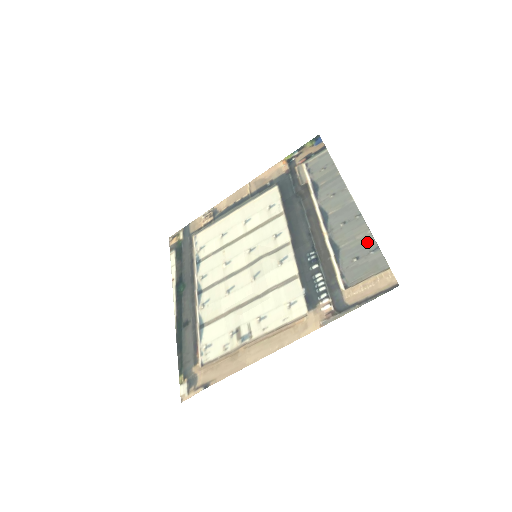
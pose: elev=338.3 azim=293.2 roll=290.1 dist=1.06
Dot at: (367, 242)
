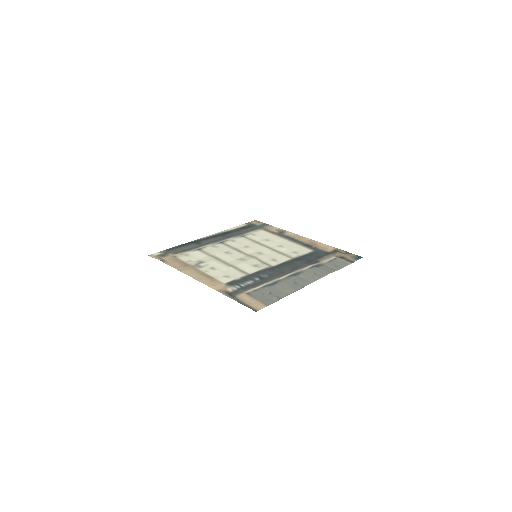
Dot at: (283, 294)
